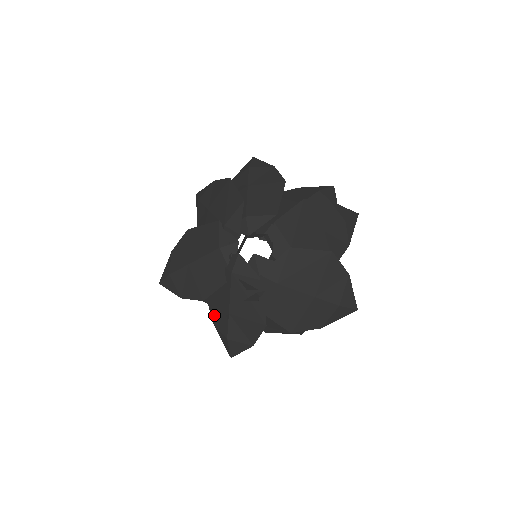
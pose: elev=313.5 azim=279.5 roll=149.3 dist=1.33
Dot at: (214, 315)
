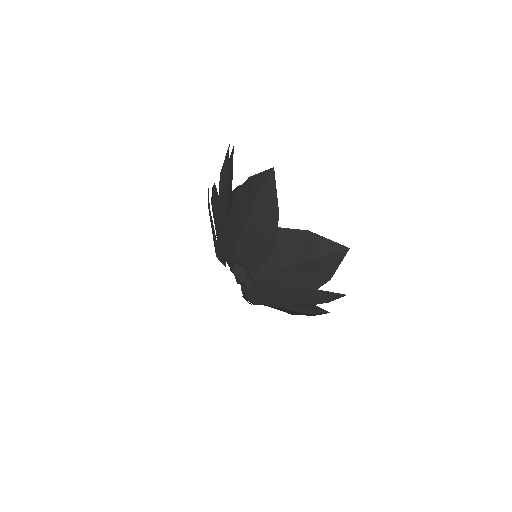
Dot at: occluded
